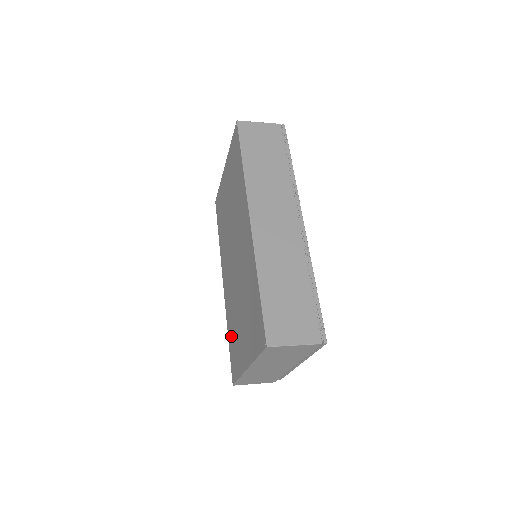
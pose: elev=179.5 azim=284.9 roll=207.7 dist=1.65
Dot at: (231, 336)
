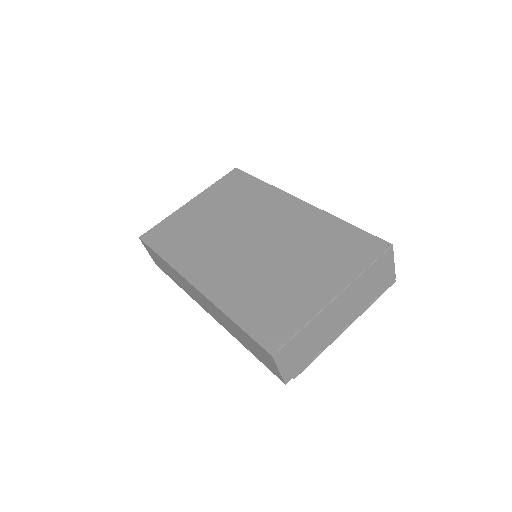
Dot at: (251, 309)
